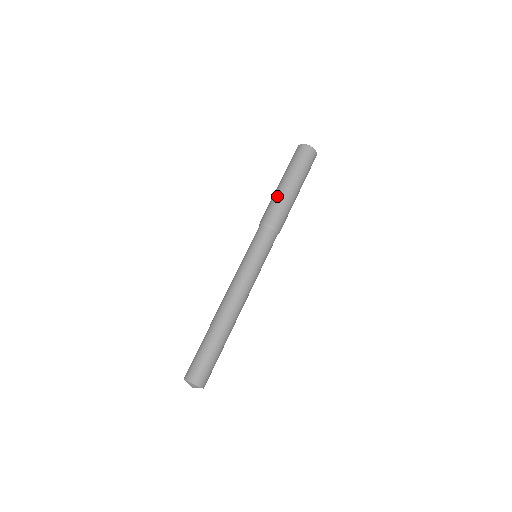
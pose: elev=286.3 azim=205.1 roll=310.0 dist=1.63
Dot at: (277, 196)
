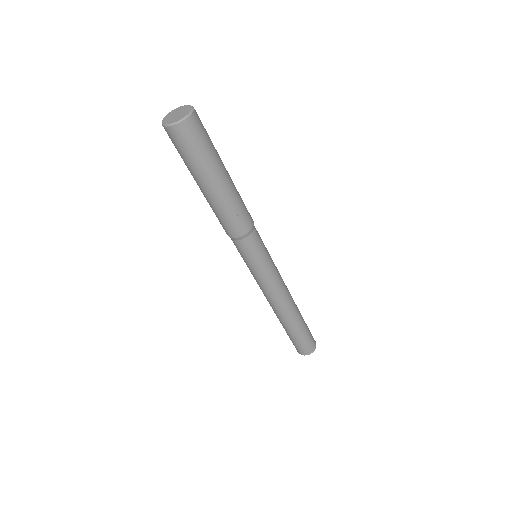
Dot at: (212, 207)
